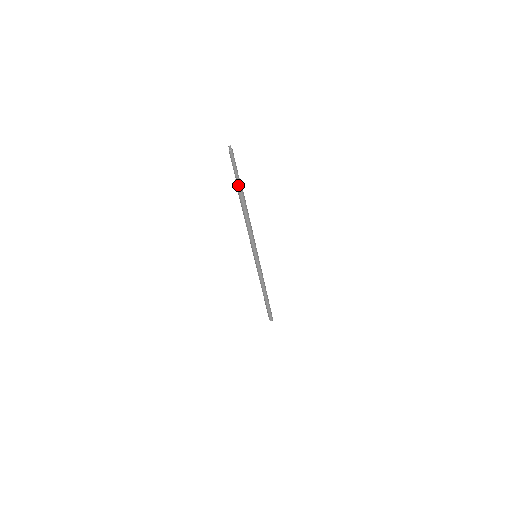
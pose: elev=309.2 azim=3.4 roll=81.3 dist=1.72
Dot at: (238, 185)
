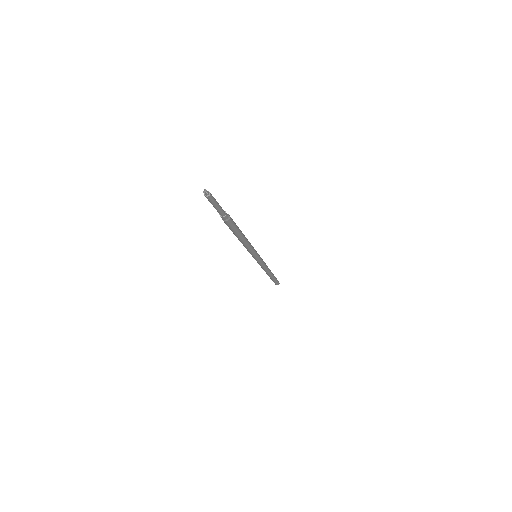
Dot at: (227, 219)
